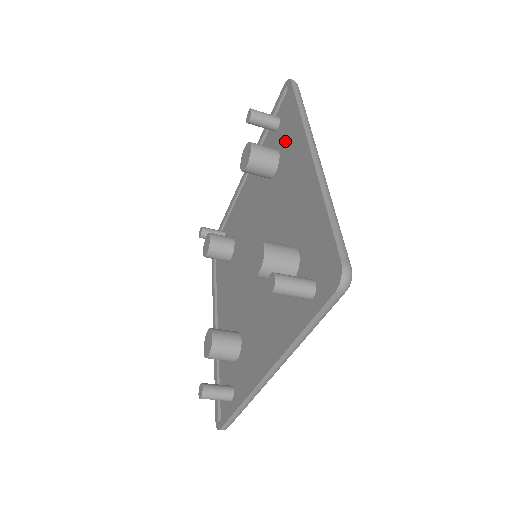
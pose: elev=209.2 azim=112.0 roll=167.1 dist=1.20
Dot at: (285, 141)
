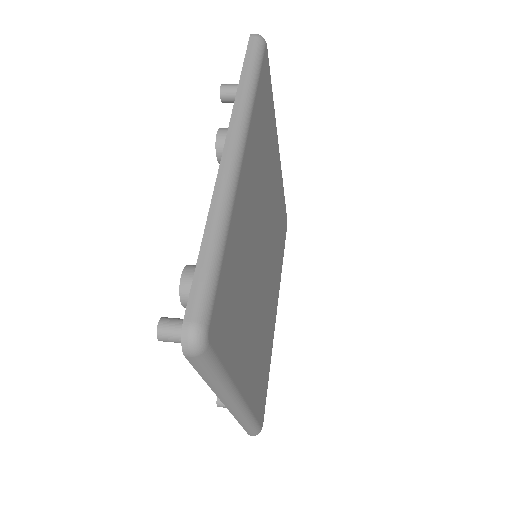
Dot at: occluded
